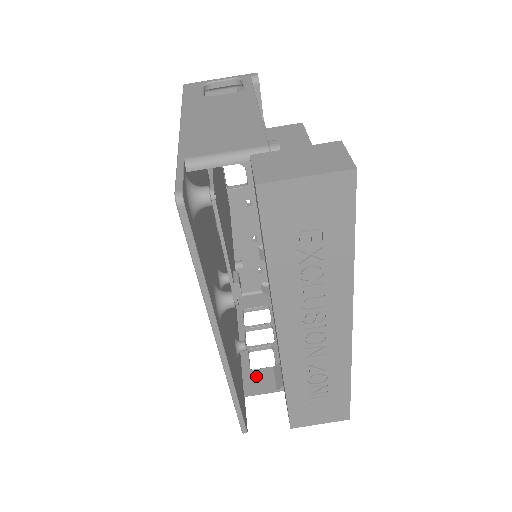
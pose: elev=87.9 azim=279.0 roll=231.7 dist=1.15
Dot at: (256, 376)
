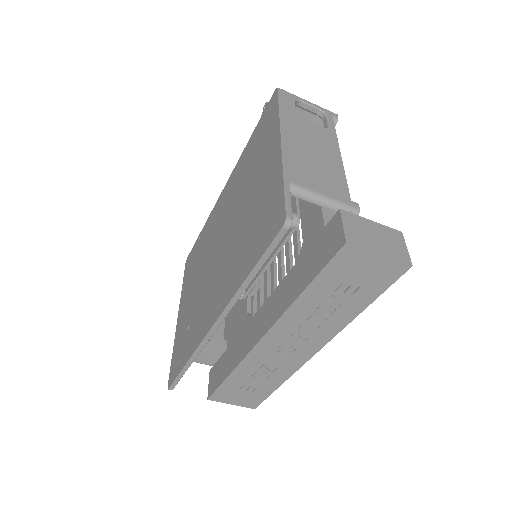
Dot at: occluded
